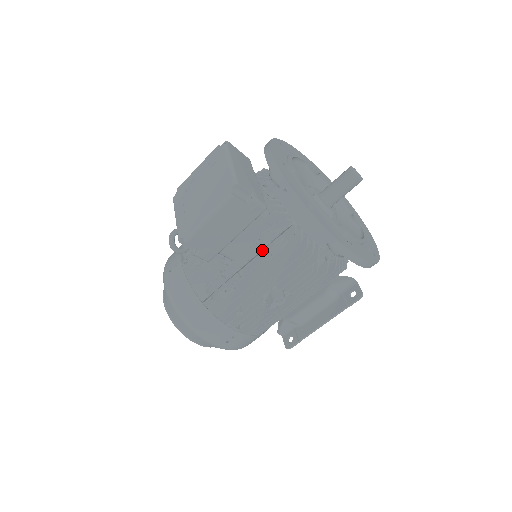
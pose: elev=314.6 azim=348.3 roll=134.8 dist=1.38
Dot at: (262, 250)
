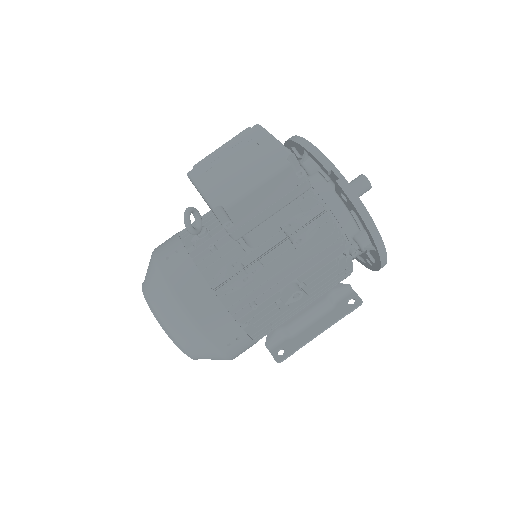
Dot at: (292, 235)
